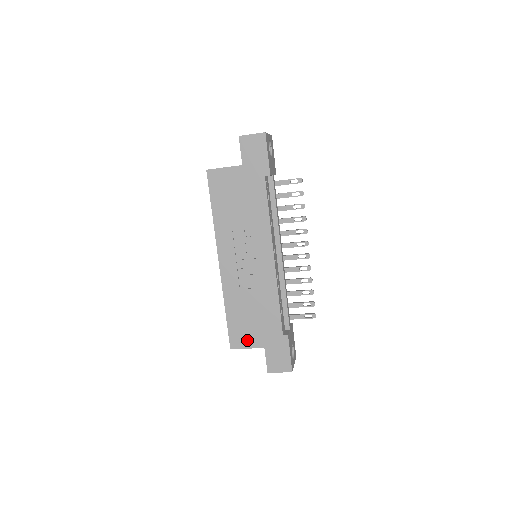
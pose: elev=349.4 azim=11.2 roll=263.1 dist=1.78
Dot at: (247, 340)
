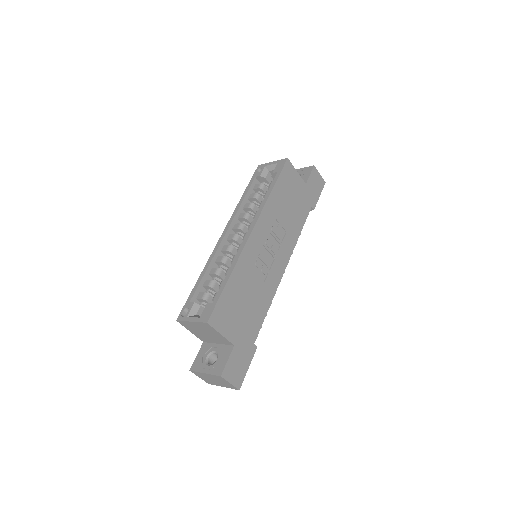
Dot at: (227, 325)
